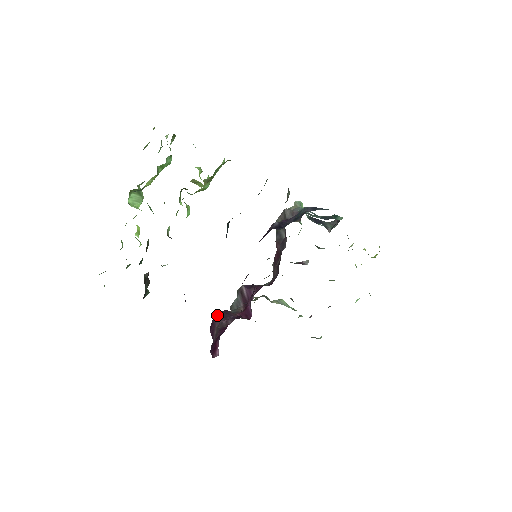
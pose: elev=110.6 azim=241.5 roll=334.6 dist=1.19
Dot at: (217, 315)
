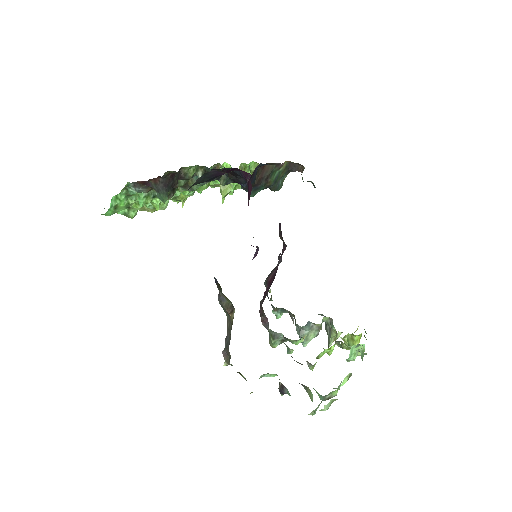
Dot at: occluded
